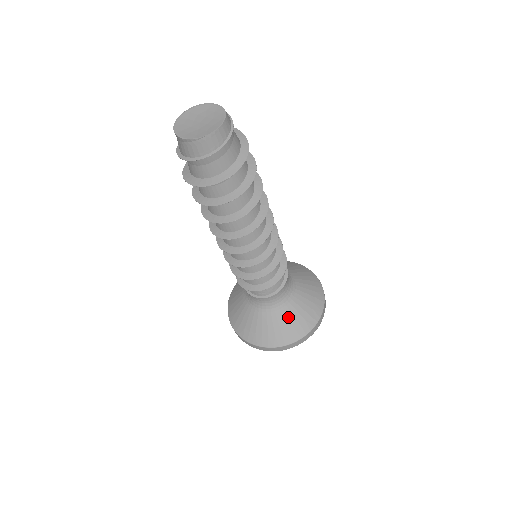
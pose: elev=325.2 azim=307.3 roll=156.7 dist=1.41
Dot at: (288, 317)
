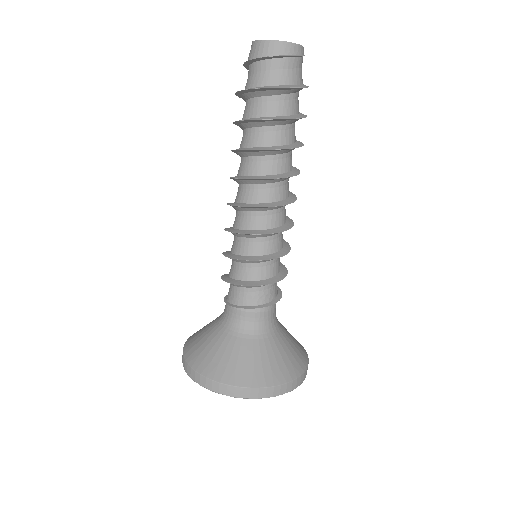
Dot at: (226, 348)
